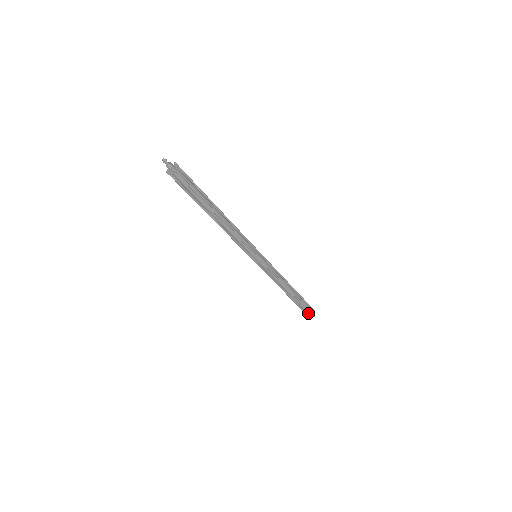
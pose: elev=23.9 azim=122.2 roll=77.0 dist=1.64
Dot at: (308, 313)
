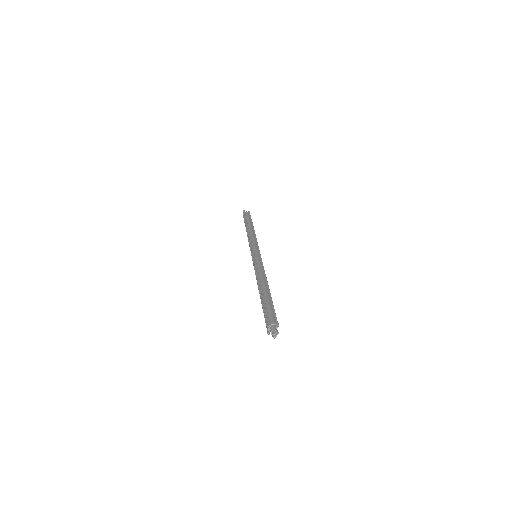
Dot at: occluded
